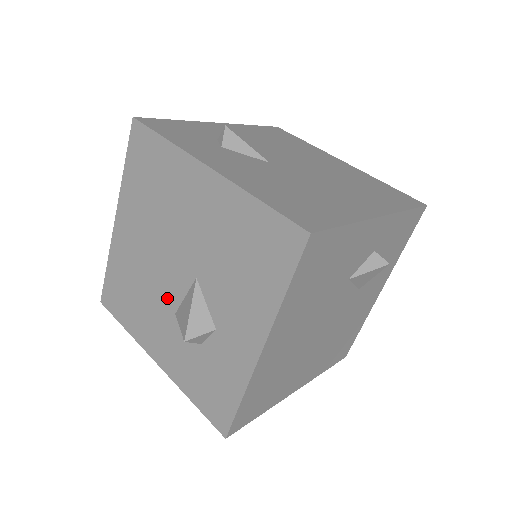
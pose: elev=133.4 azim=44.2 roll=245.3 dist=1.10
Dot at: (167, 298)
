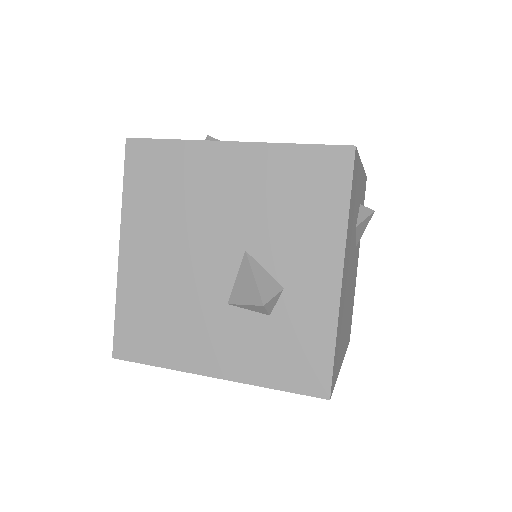
Dot at: (212, 293)
